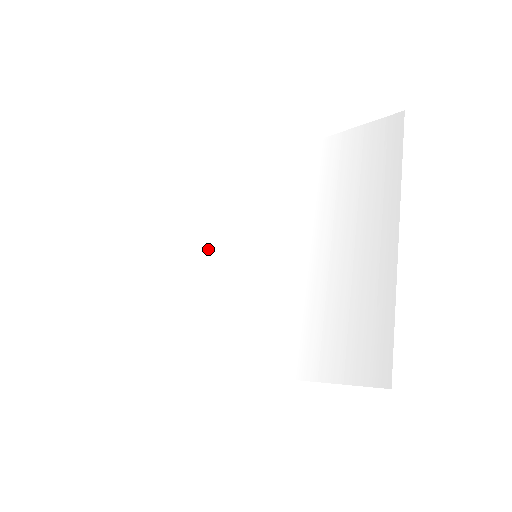
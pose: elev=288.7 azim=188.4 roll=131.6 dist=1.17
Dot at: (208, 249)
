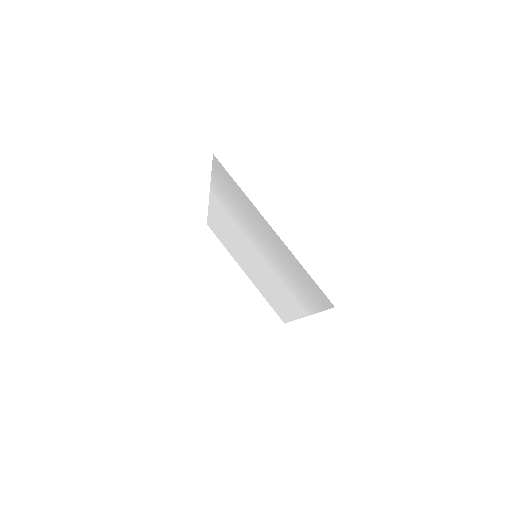
Dot at: (243, 258)
